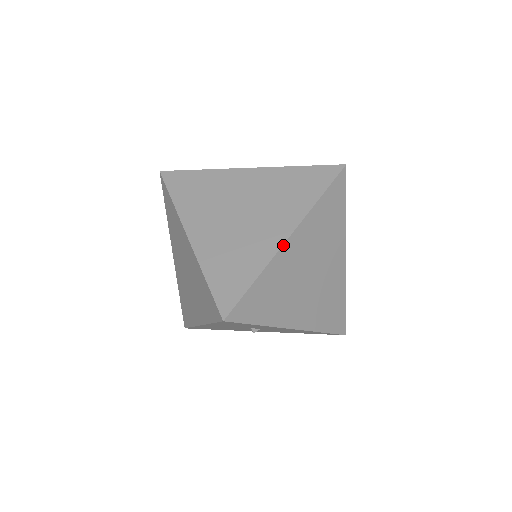
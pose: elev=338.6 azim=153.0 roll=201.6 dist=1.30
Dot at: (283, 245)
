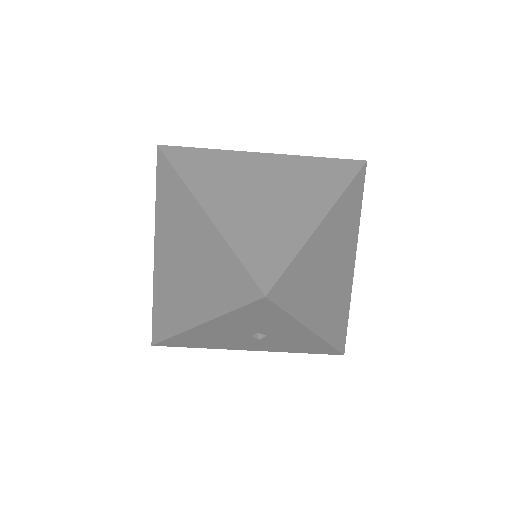
Dot at: (319, 225)
